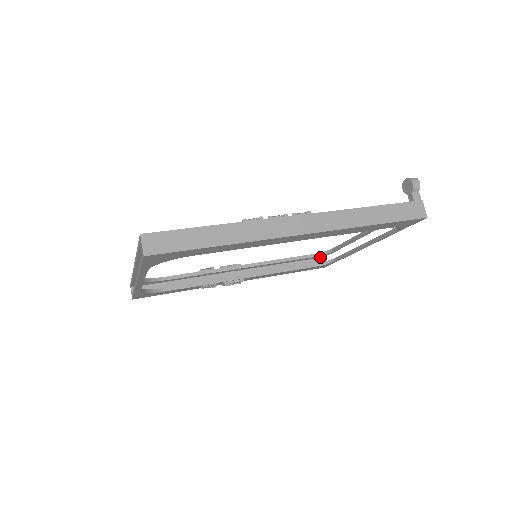
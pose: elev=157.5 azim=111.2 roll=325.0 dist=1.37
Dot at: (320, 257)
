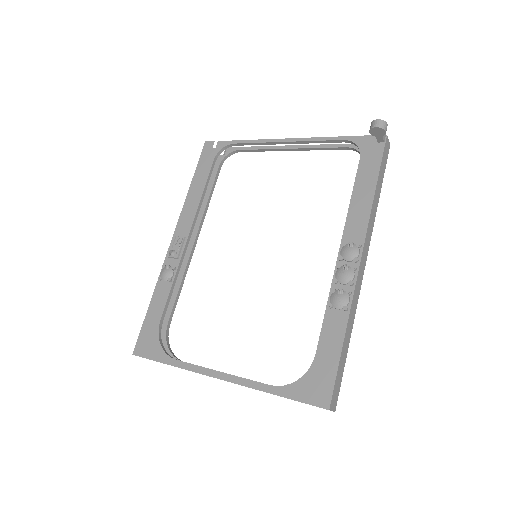
Dot at: (210, 149)
